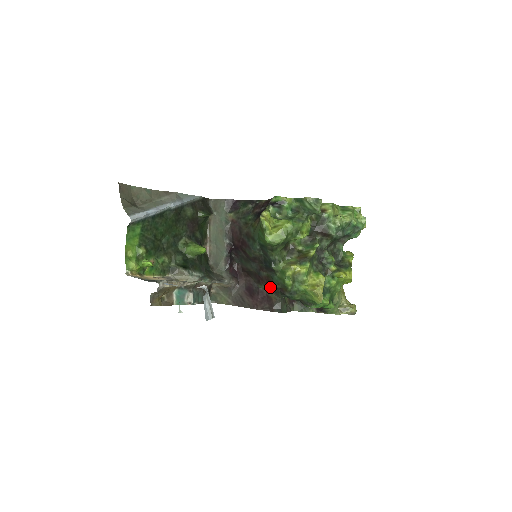
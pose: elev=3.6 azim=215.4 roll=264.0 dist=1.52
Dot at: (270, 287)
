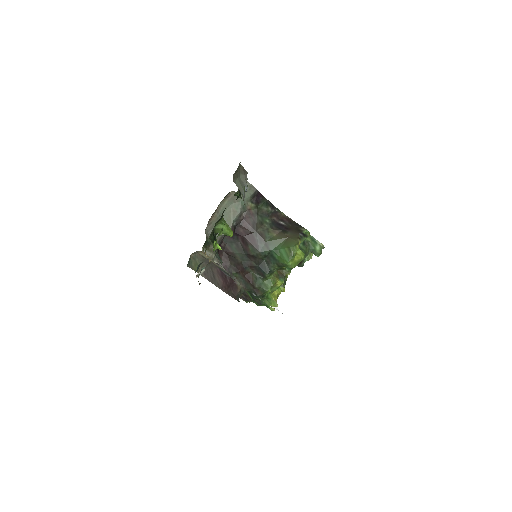
Dot at: (244, 280)
